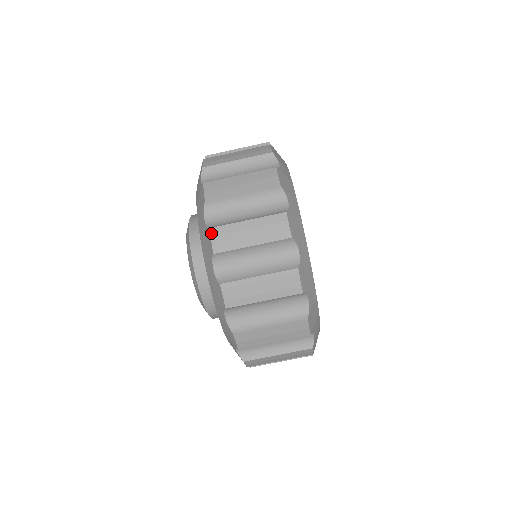
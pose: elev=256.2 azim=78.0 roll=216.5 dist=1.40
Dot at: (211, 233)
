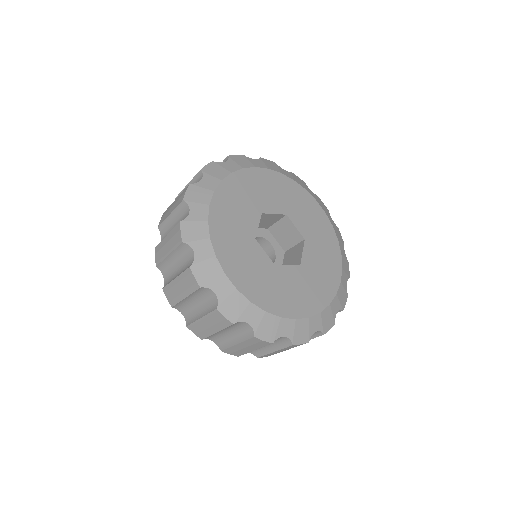
Dot at: occluded
